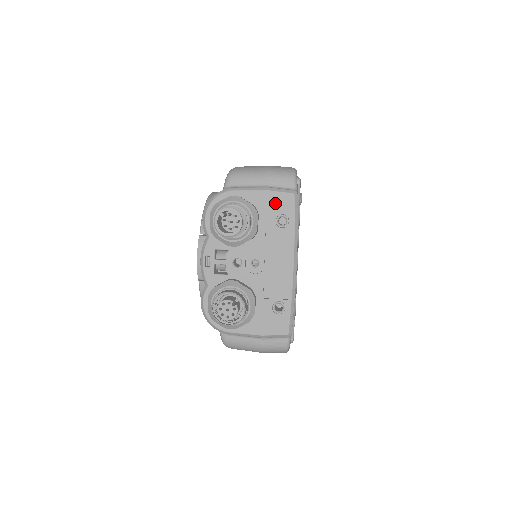
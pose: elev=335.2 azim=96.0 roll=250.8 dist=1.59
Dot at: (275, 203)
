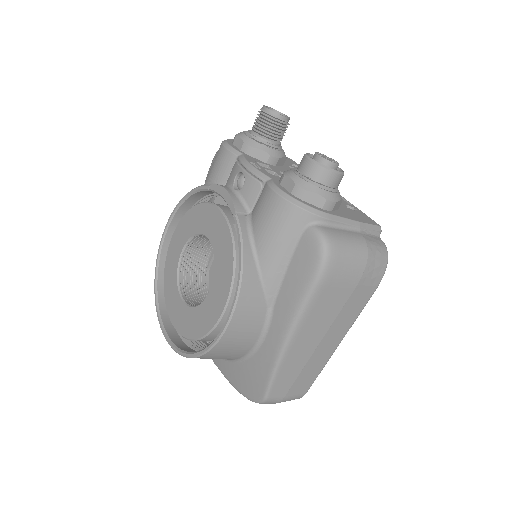
Dot at: occluded
